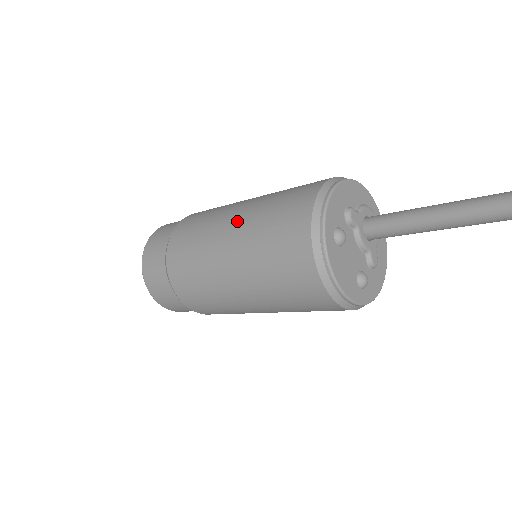
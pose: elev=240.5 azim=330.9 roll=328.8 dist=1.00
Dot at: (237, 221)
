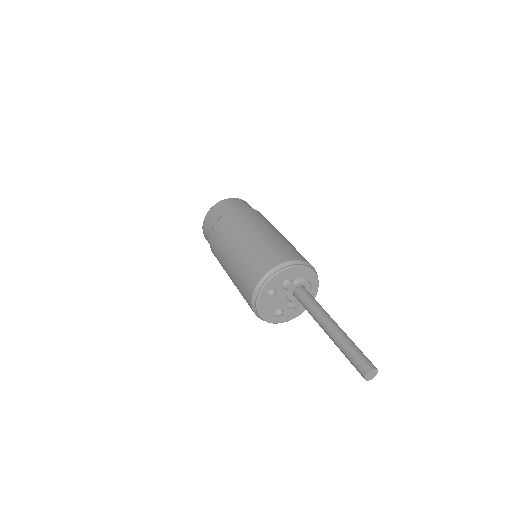
Dot at: (243, 245)
